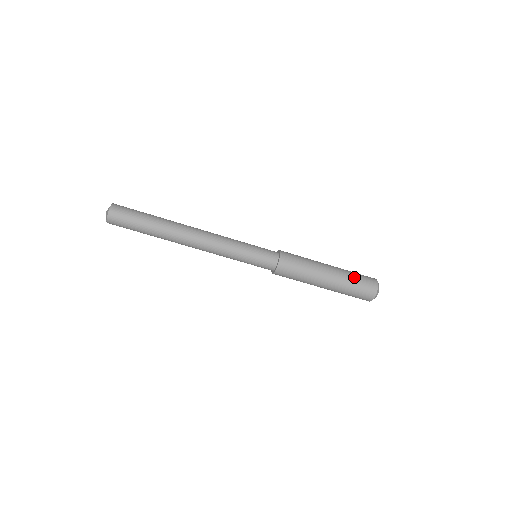
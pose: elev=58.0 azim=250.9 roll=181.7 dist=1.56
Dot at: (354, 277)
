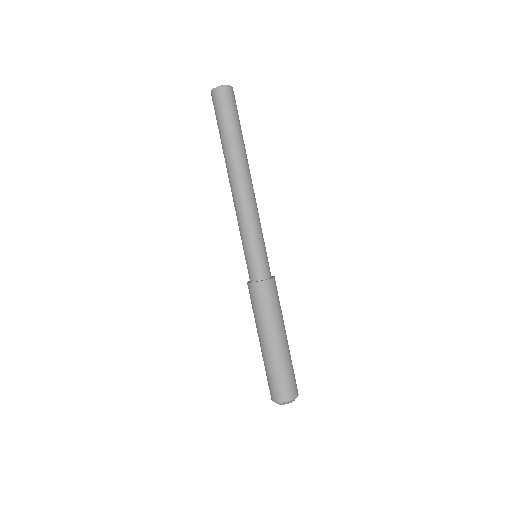
Dot at: (283, 371)
